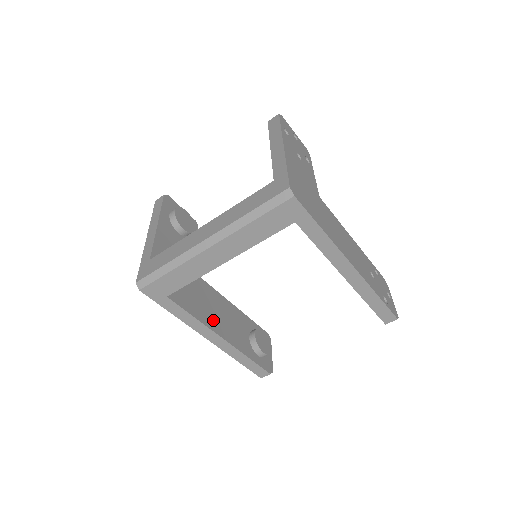
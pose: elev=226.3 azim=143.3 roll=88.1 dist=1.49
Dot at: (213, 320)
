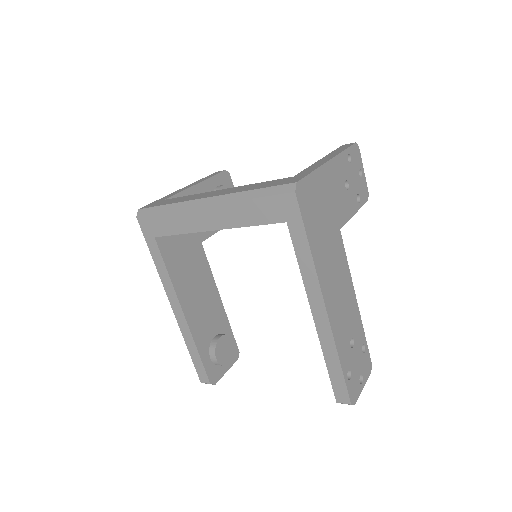
Dot at: (187, 292)
